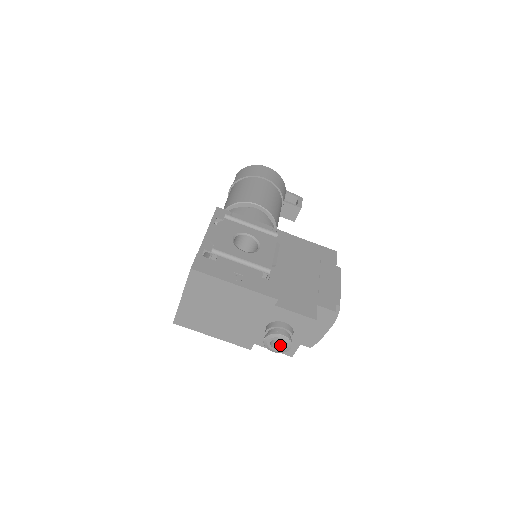
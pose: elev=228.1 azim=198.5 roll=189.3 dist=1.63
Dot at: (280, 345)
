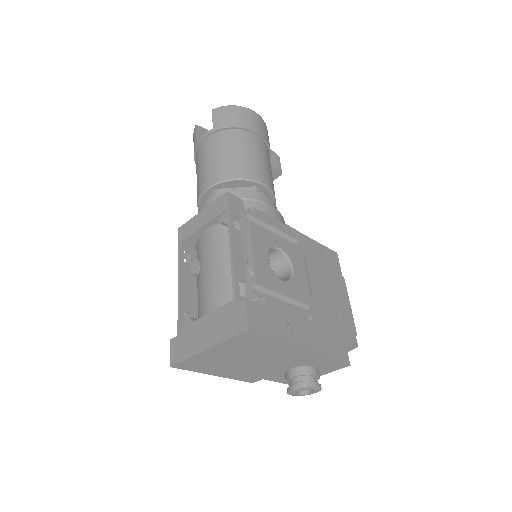
Dot at: occluded
